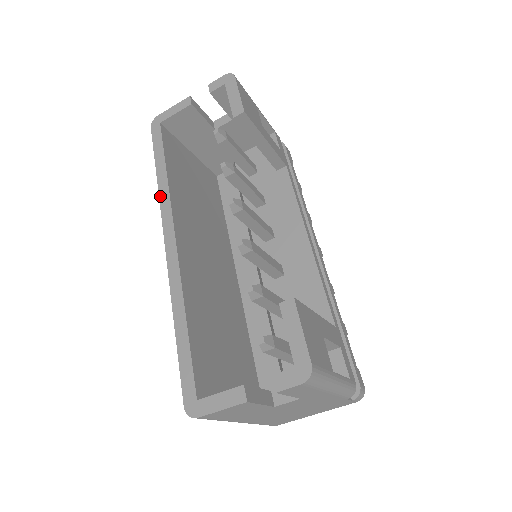
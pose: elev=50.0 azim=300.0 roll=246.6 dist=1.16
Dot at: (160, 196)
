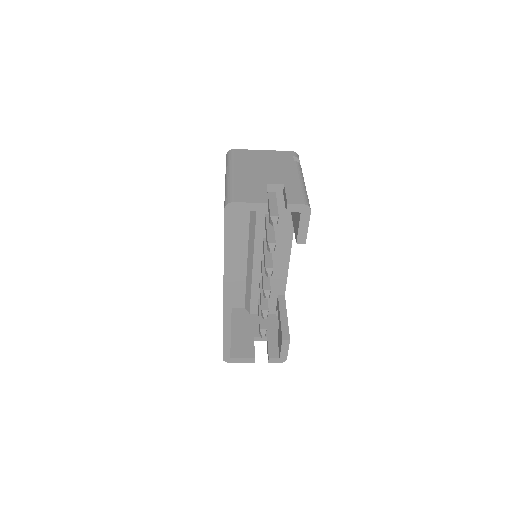
Dot at: (225, 268)
